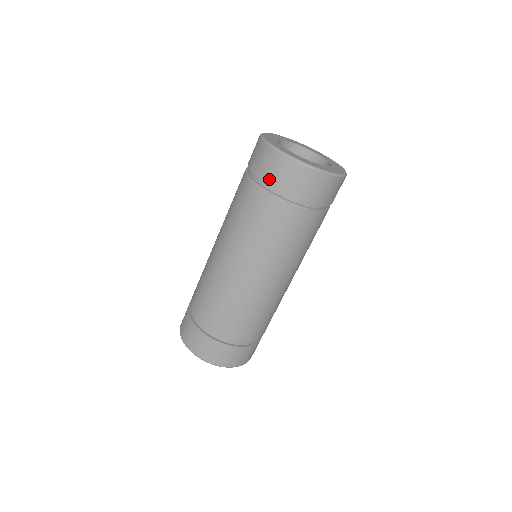
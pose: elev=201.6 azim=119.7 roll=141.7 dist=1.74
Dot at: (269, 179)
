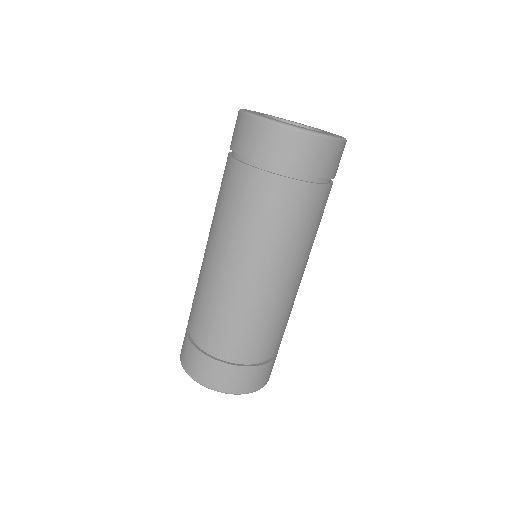
Dot at: (244, 150)
